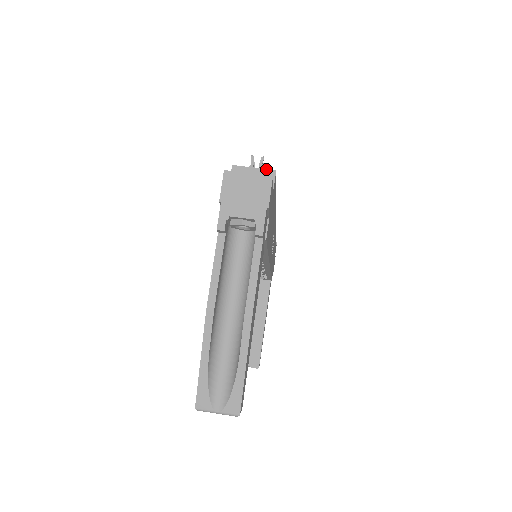
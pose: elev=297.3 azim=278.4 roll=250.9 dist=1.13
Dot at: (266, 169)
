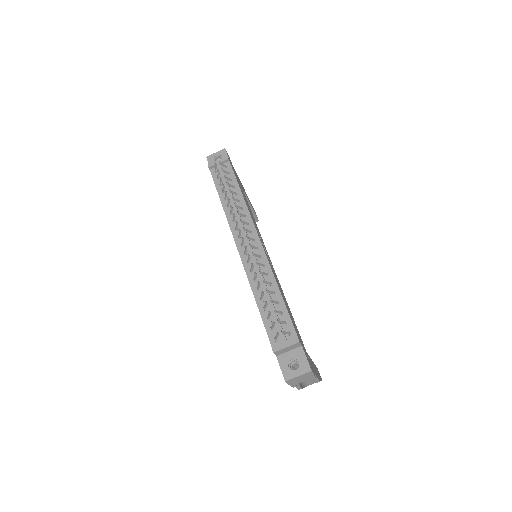
Dot at: (293, 345)
